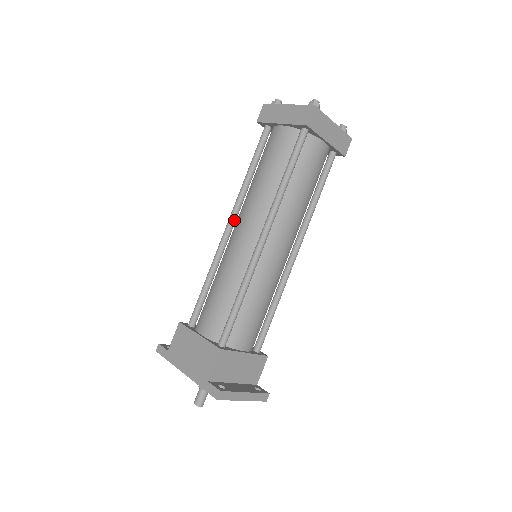
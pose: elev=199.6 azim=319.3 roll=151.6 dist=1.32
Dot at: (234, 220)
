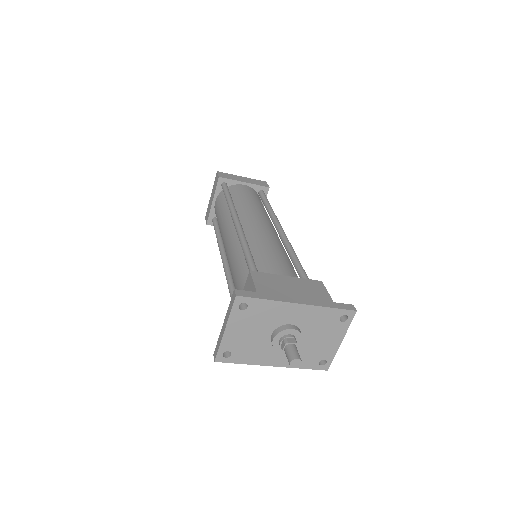
Dot at: occluded
